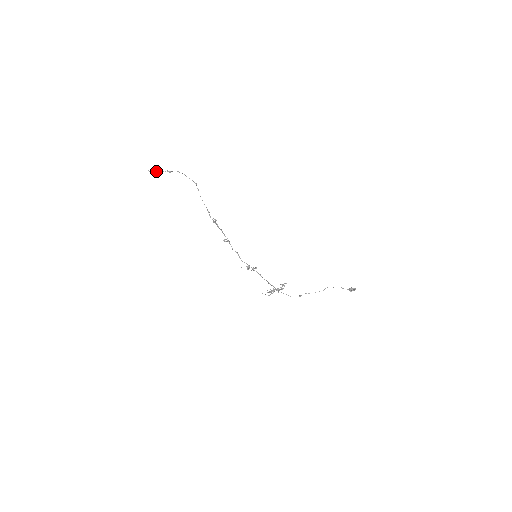
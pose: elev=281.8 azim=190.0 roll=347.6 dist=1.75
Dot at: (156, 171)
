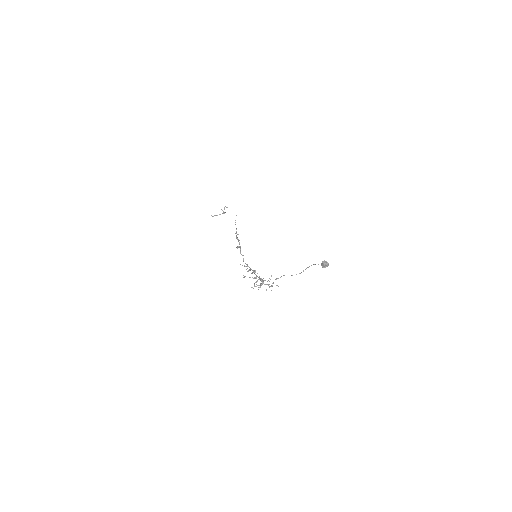
Dot at: (217, 215)
